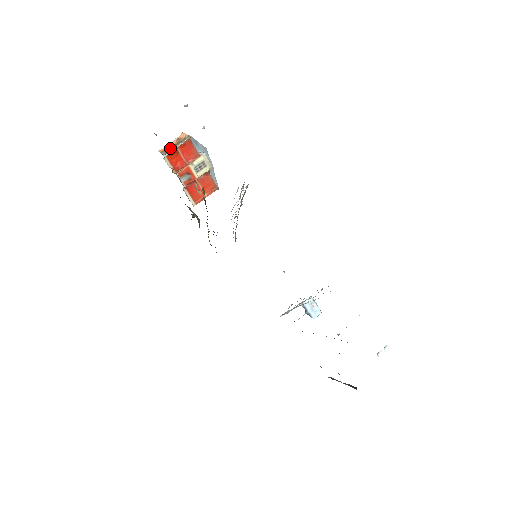
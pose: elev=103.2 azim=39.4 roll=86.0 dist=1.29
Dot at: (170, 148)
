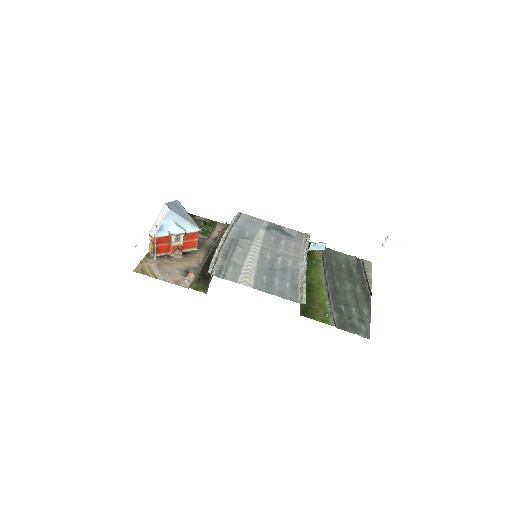
Dot at: (153, 251)
